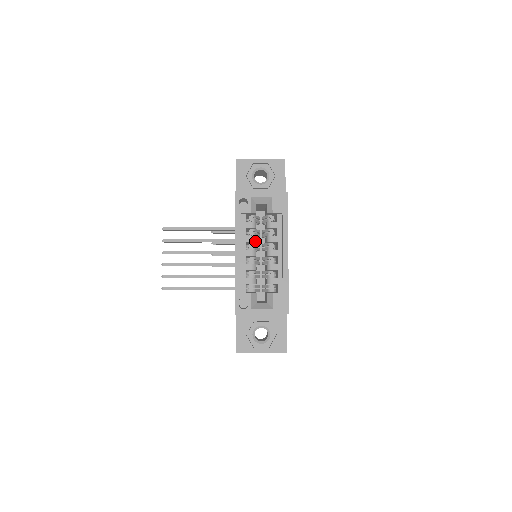
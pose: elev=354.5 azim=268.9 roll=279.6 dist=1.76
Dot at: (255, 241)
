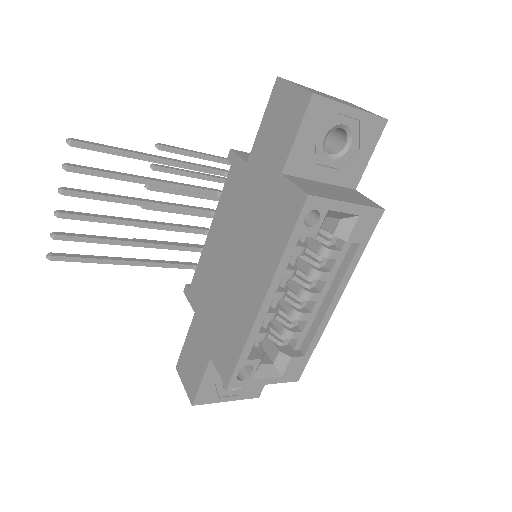
Dot at: occluded
